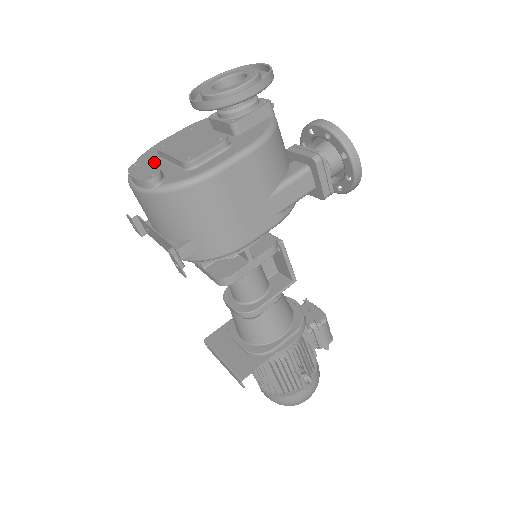
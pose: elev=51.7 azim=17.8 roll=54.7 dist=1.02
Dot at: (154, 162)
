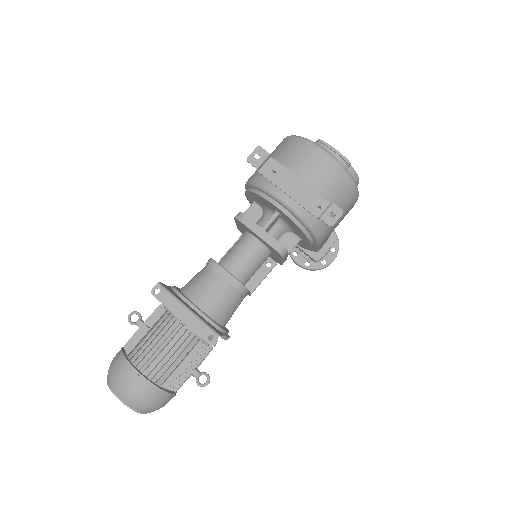
Dot at: occluded
